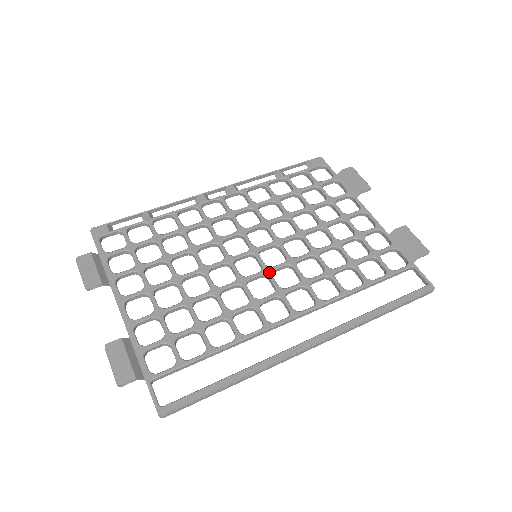
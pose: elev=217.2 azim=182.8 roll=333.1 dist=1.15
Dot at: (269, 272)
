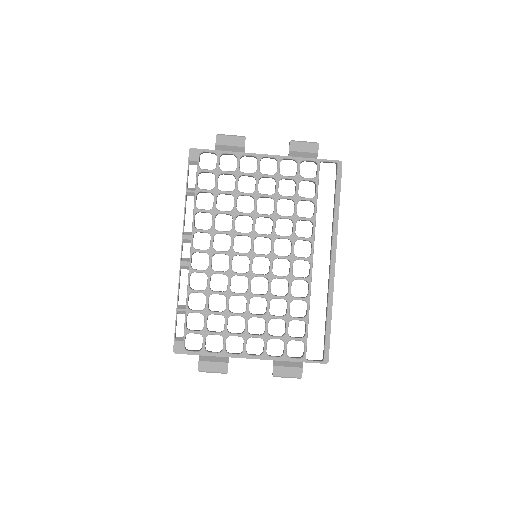
Dot at: (274, 256)
